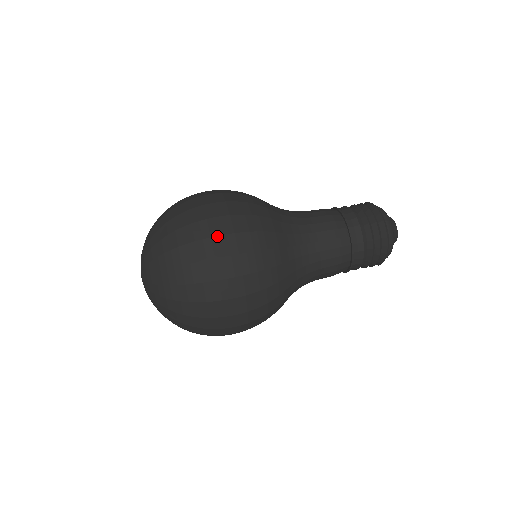
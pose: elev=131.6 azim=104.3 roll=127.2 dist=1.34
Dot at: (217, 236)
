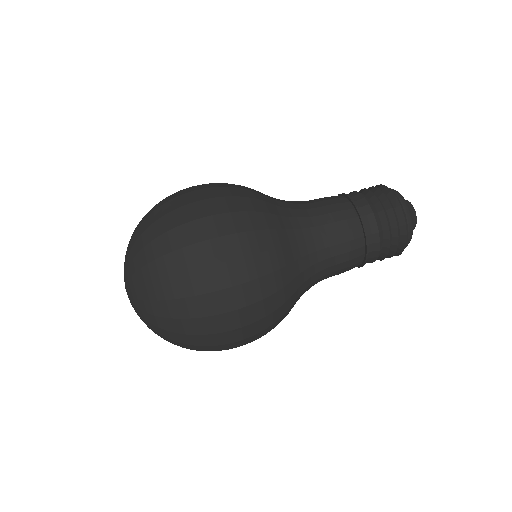
Dot at: (201, 218)
